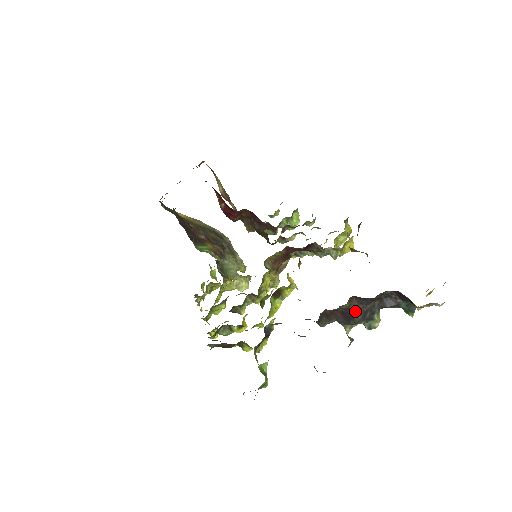
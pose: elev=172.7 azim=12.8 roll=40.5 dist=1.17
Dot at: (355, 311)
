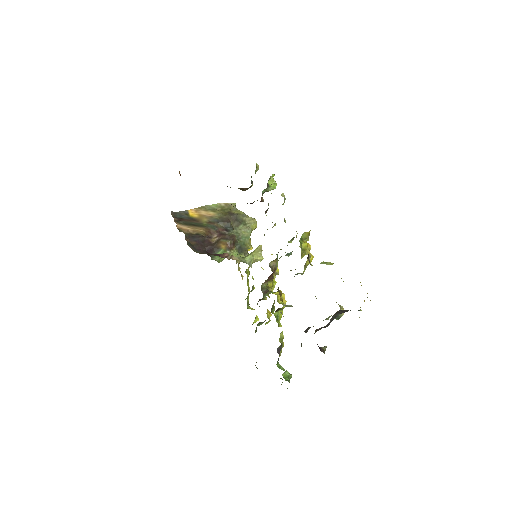
Dot at: (323, 327)
